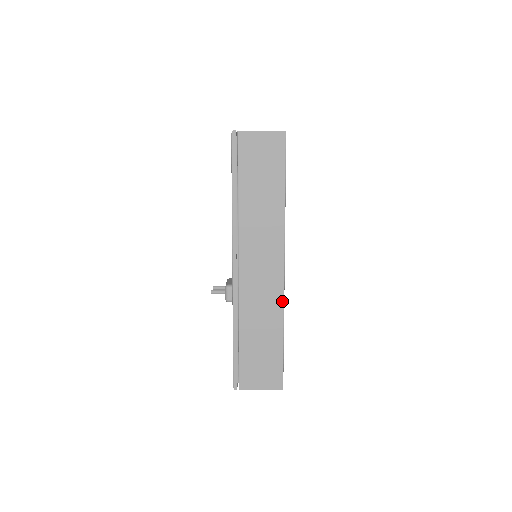
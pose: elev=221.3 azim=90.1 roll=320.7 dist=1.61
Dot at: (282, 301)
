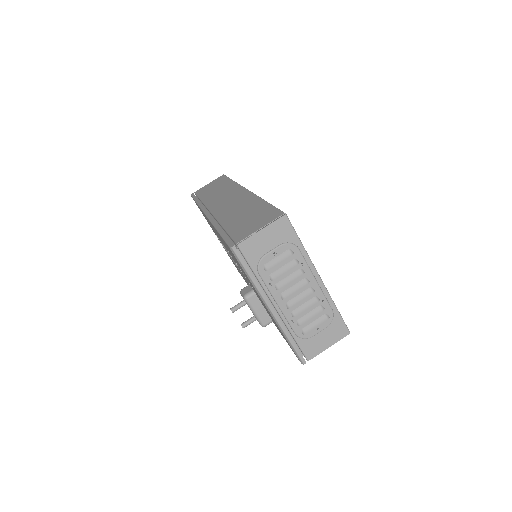
Dot at: (253, 195)
